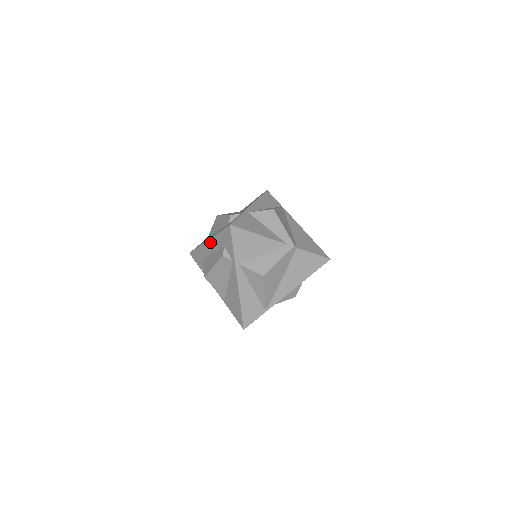
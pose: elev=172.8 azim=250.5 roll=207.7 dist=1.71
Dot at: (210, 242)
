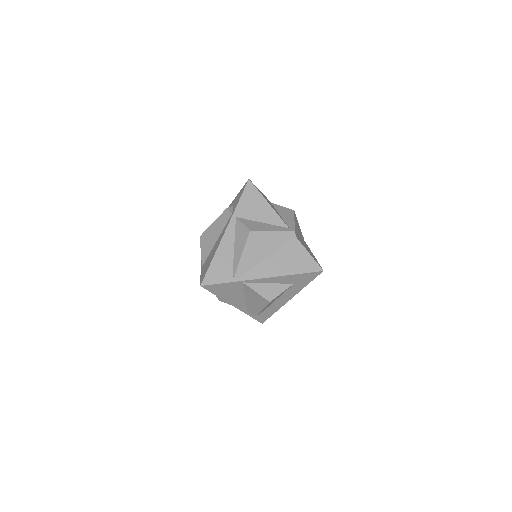
Dot at: occluded
